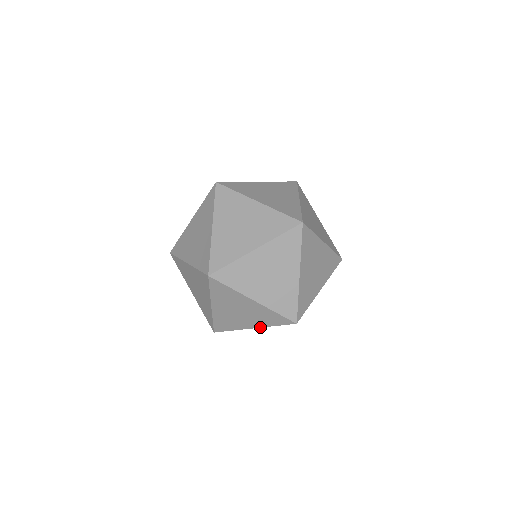
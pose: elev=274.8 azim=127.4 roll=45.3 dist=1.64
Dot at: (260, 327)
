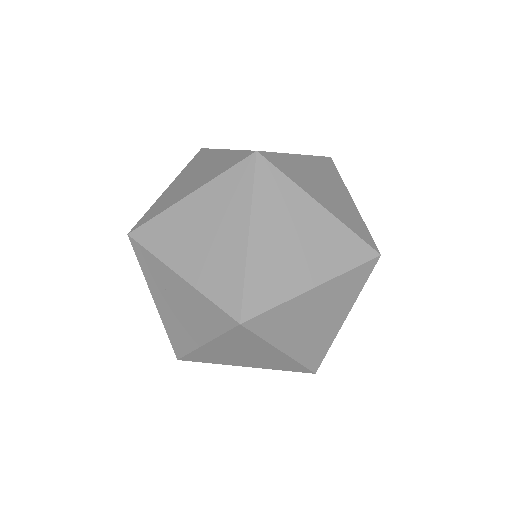
Dot at: (190, 282)
